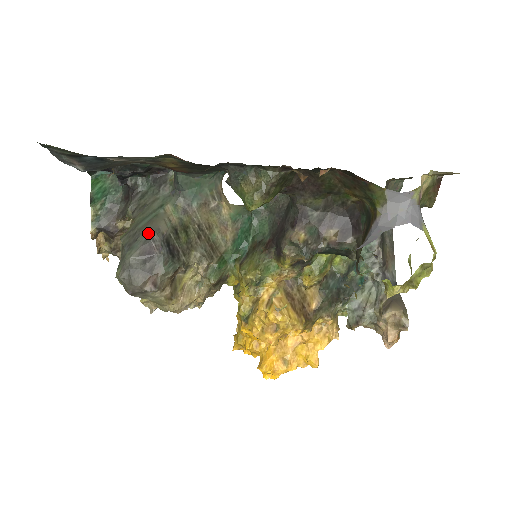
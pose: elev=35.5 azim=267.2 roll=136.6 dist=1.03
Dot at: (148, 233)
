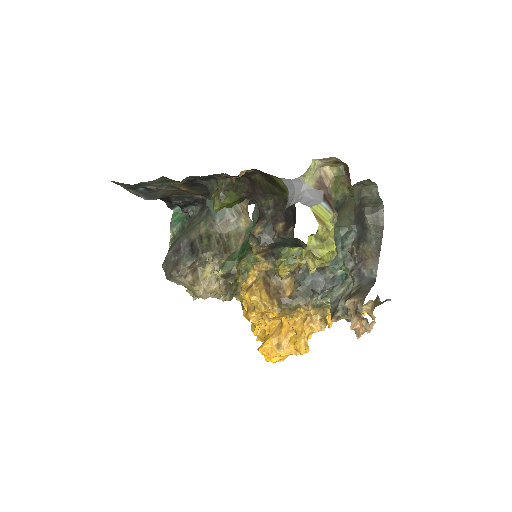
Dot at: (182, 239)
